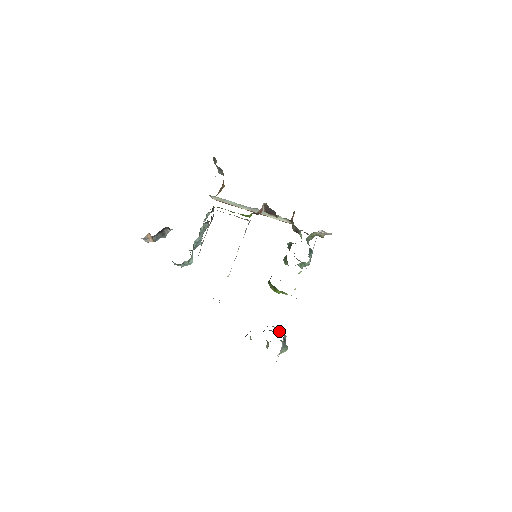
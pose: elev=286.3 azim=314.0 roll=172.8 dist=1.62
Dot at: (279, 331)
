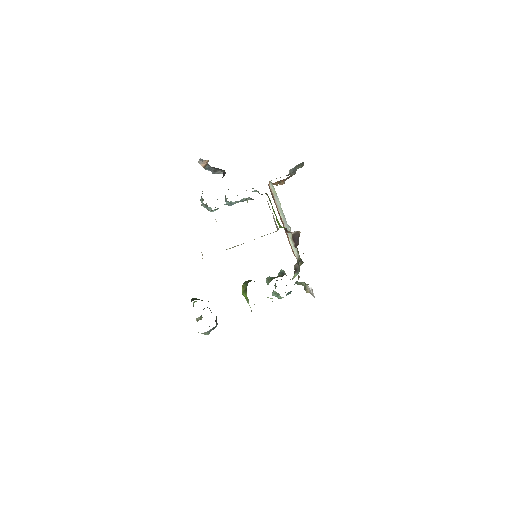
Dot at: occluded
